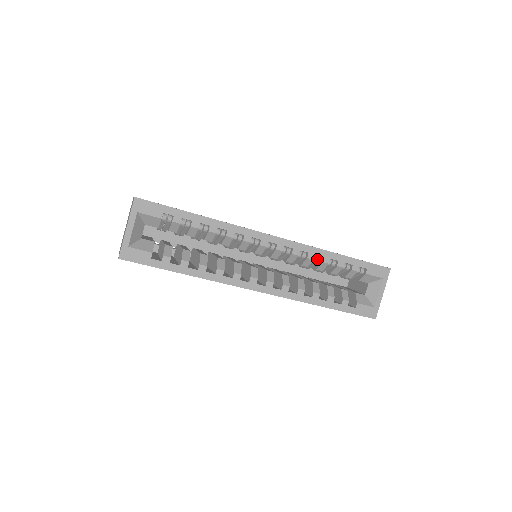
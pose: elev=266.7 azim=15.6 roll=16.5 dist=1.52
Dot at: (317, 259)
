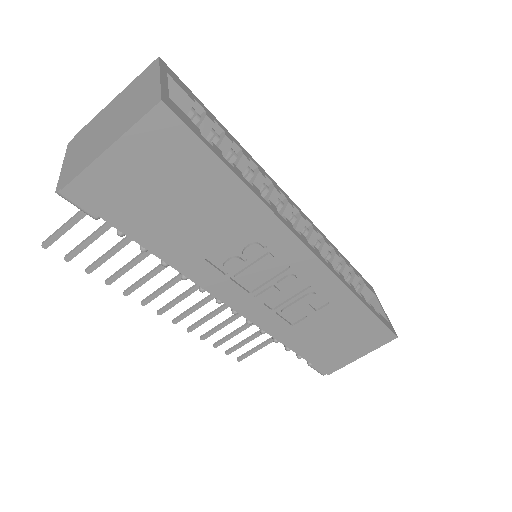
Dot at: (328, 251)
